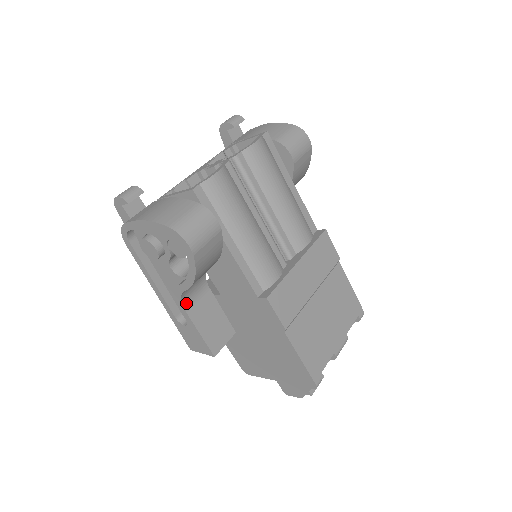
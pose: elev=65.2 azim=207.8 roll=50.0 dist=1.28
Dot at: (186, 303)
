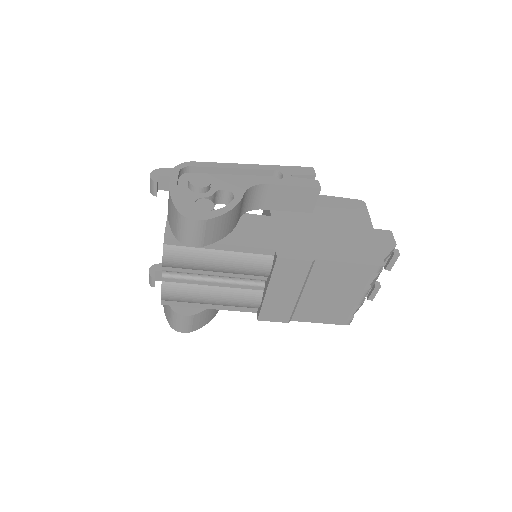
Dot at: occluded
